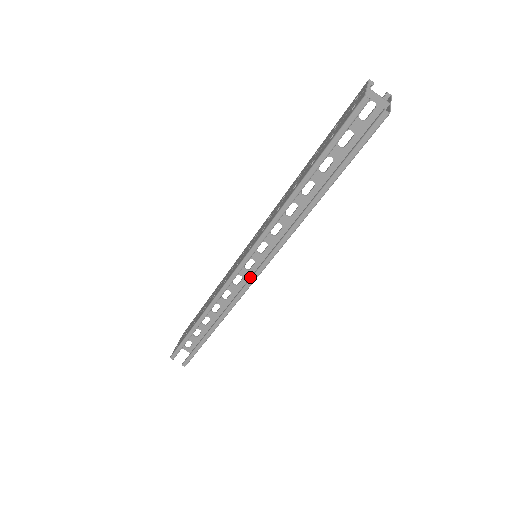
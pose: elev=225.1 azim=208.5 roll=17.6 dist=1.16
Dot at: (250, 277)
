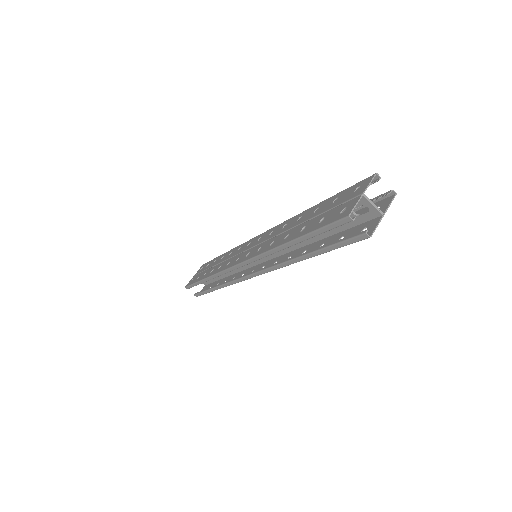
Dot at: (246, 274)
